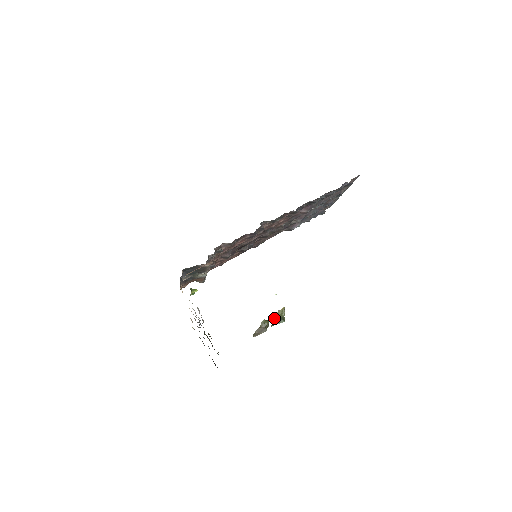
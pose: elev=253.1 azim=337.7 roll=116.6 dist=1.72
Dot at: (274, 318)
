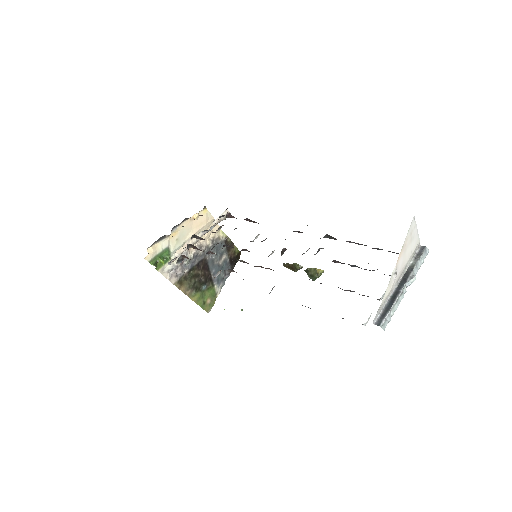
Dot at: (308, 269)
